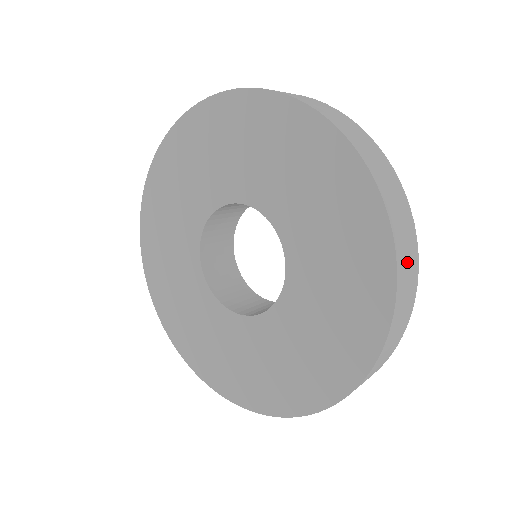
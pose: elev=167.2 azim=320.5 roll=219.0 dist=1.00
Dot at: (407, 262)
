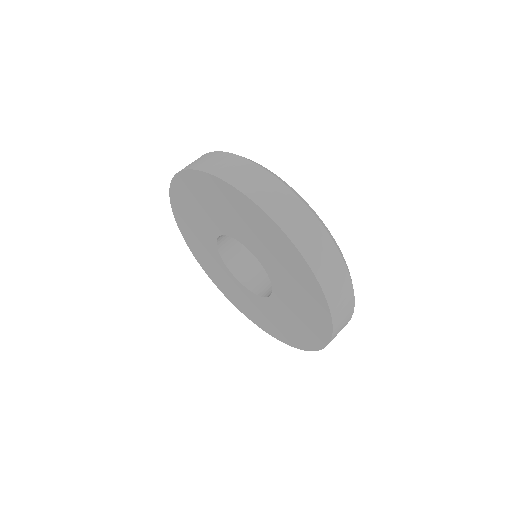
Dot at: (339, 296)
